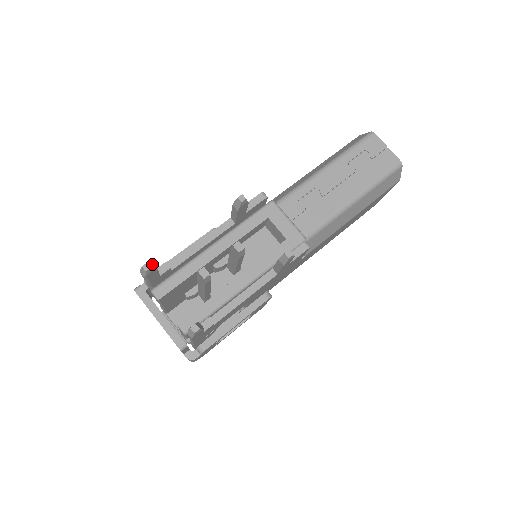
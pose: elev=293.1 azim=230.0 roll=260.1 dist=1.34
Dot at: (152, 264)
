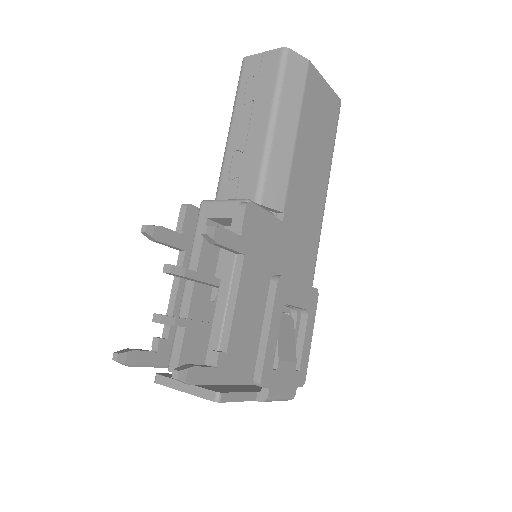
Dot at: (125, 350)
